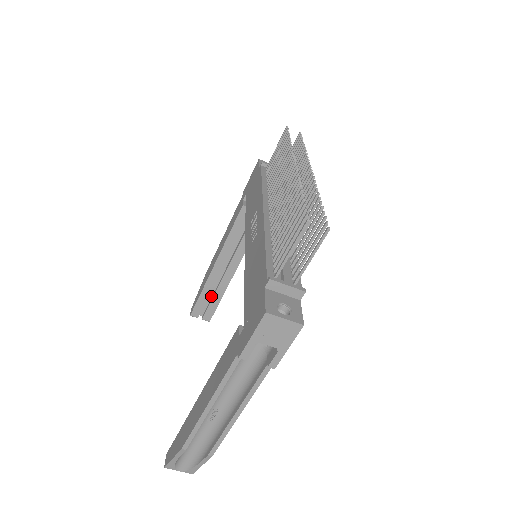
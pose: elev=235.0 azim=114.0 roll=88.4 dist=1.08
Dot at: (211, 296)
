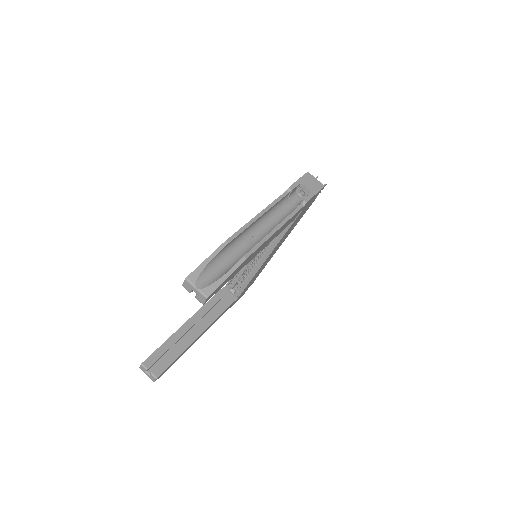
Dot at: (168, 354)
